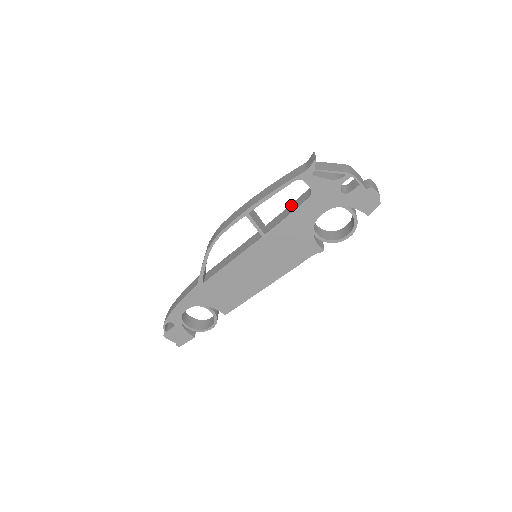
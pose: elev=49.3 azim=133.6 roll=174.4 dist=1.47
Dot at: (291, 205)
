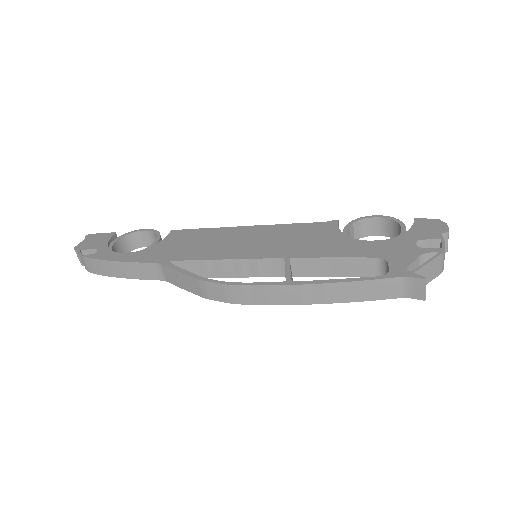
Dot at: (342, 262)
